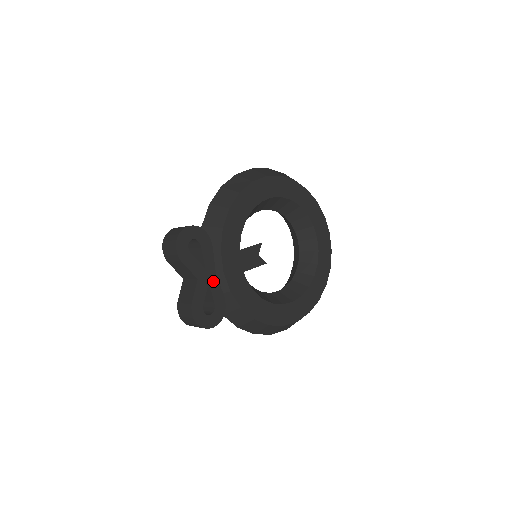
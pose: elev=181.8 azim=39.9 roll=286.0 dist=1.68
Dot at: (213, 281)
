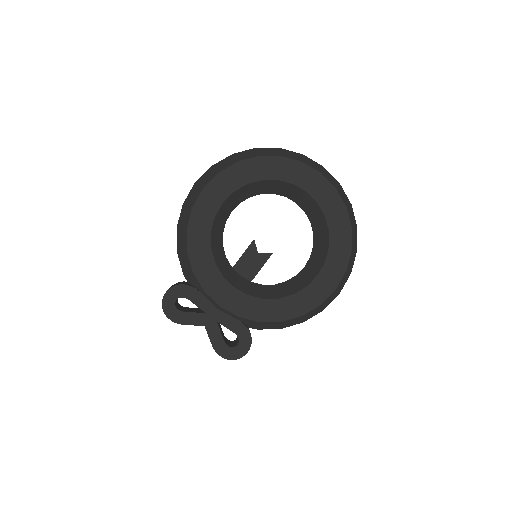
Dot at: (220, 317)
